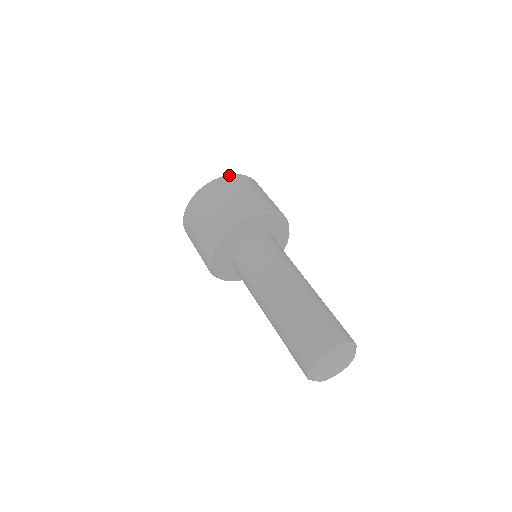
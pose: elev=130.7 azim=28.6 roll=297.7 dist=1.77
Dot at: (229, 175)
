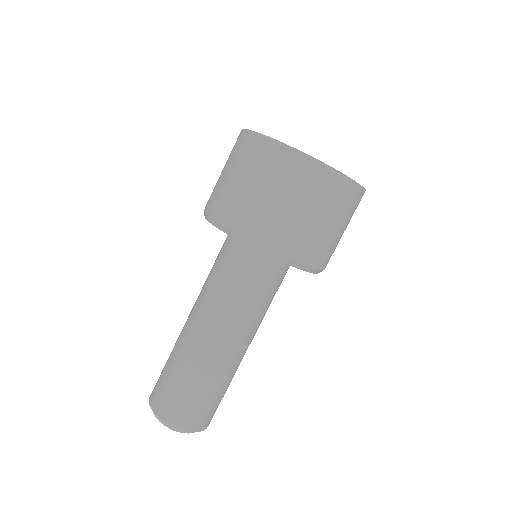
Dot at: (296, 150)
